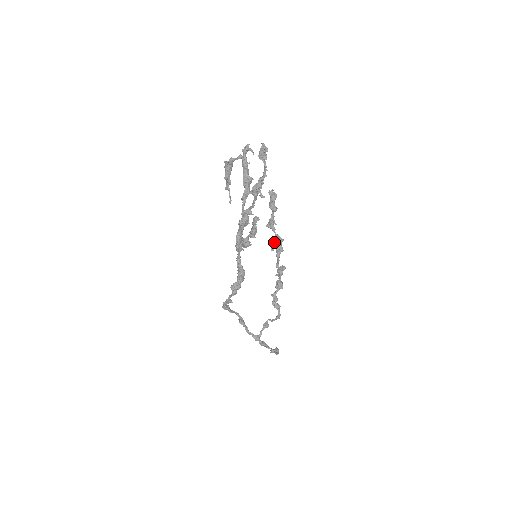
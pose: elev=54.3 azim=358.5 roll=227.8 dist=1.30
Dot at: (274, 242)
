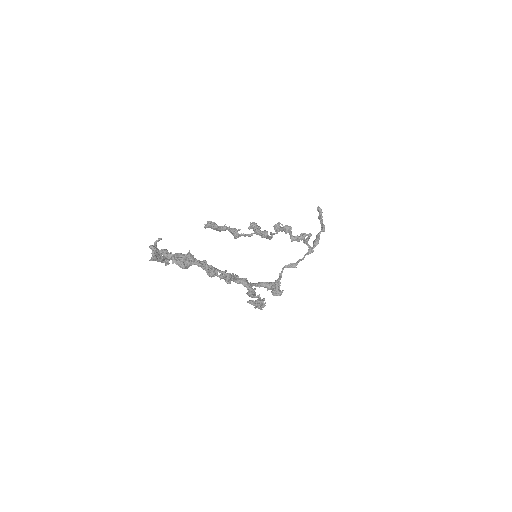
Dot at: (250, 228)
